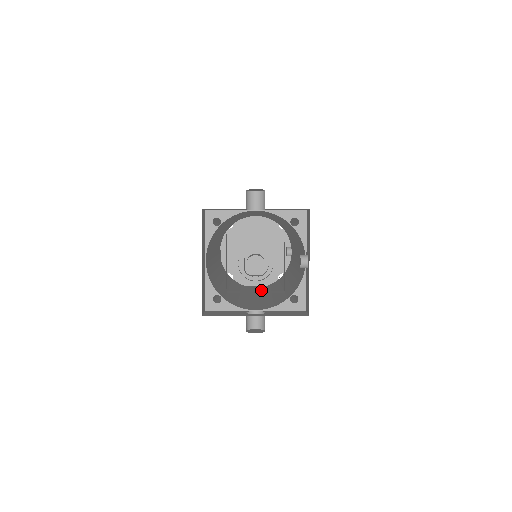
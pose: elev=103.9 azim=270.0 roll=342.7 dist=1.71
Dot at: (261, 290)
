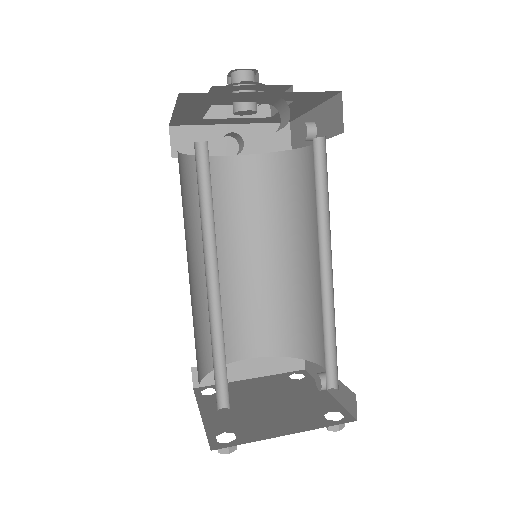
Dot at: occluded
